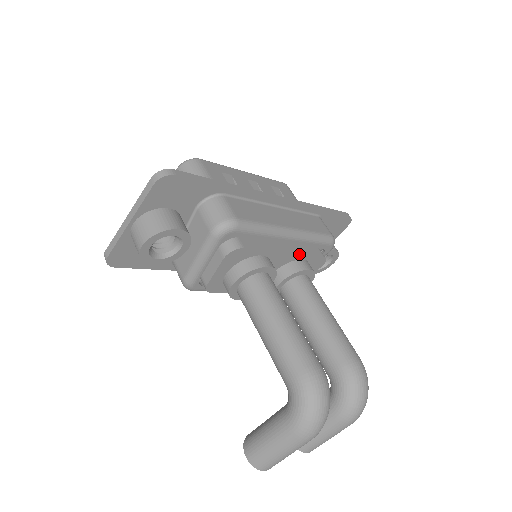
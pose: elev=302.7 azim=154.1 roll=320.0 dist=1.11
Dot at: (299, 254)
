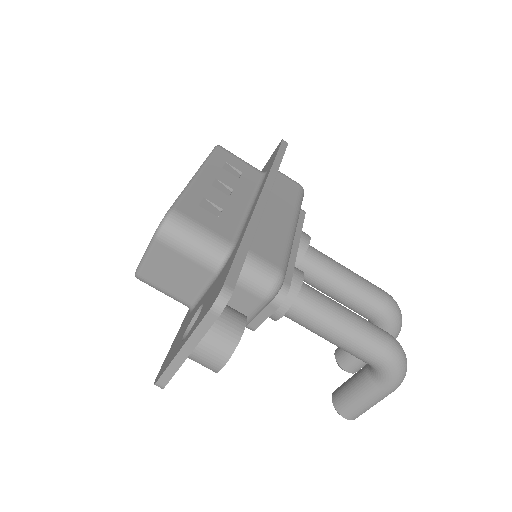
Dot at: (300, 235)
